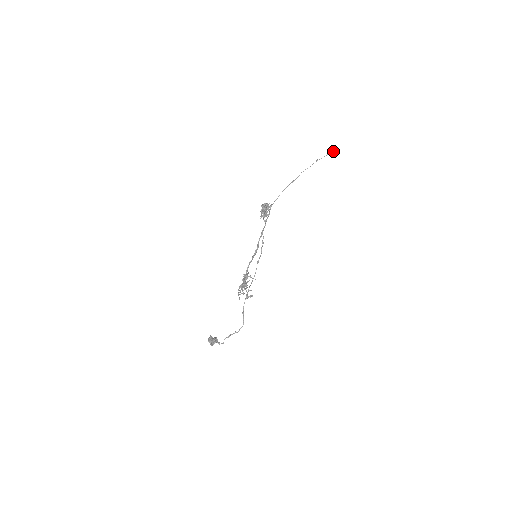
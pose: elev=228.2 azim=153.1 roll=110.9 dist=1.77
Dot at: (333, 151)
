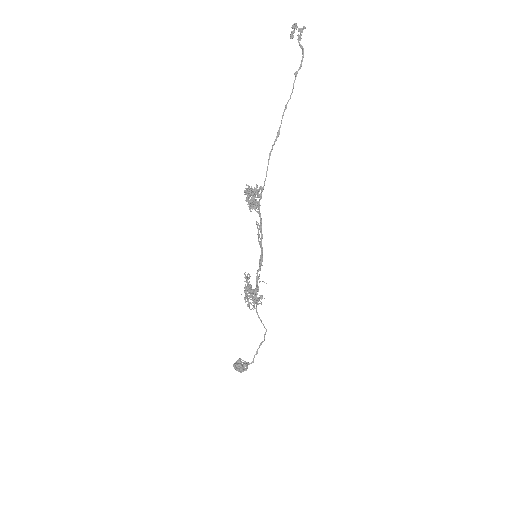
Dot at: (301, 35)
